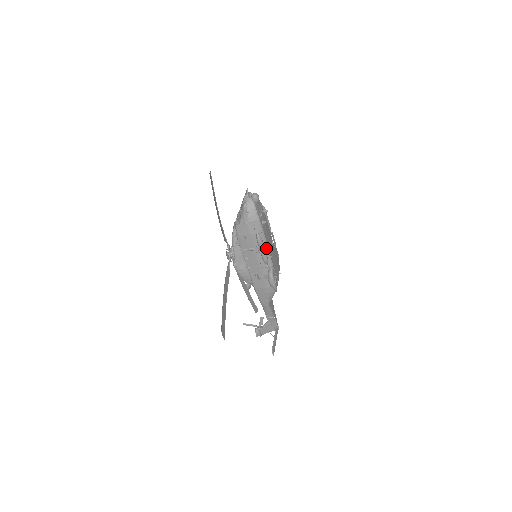
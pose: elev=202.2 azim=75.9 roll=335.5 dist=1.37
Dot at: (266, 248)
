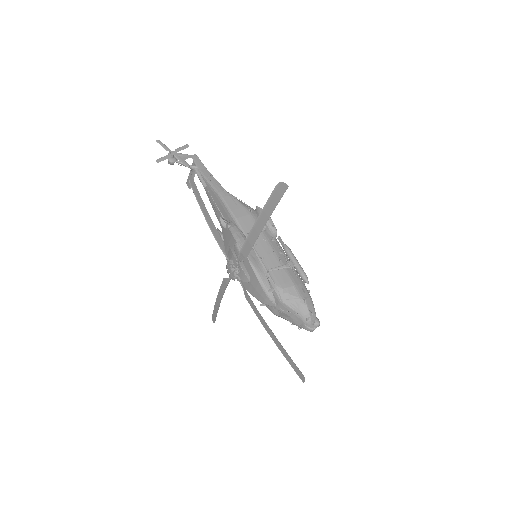
Dot at: occluded
